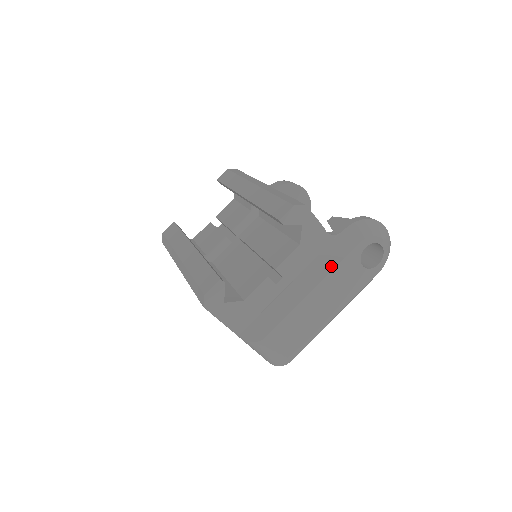
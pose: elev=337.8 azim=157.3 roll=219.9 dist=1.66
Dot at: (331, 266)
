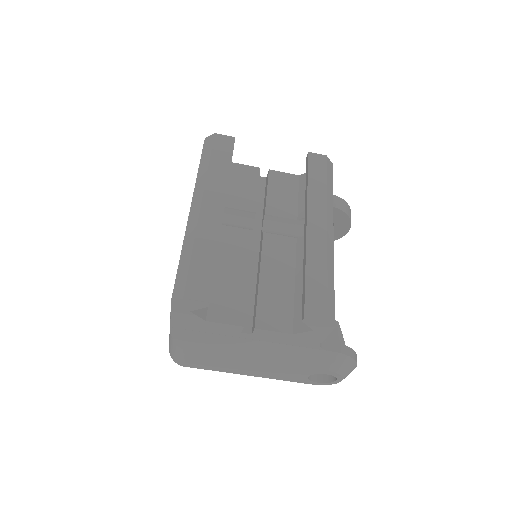
Dot at: (291, 362)
